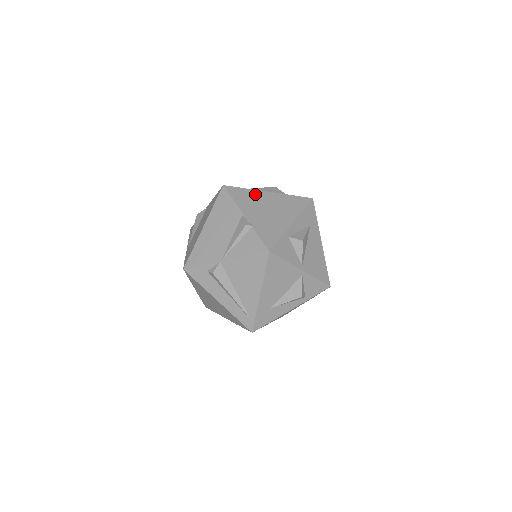
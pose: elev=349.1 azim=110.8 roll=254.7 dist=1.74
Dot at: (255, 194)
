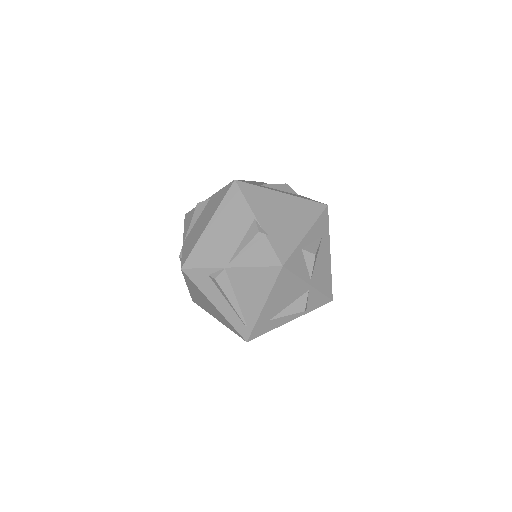
Dot at: (269, 194)
